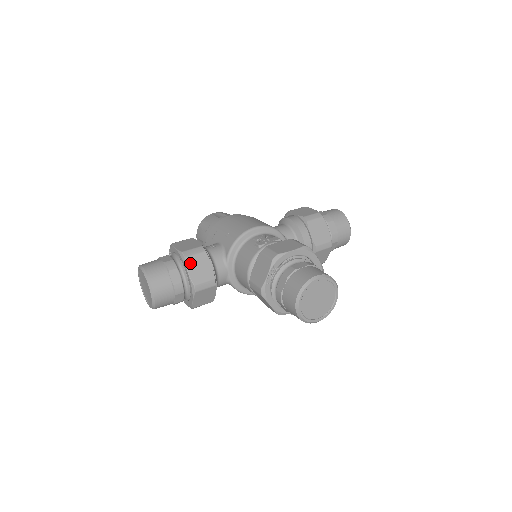
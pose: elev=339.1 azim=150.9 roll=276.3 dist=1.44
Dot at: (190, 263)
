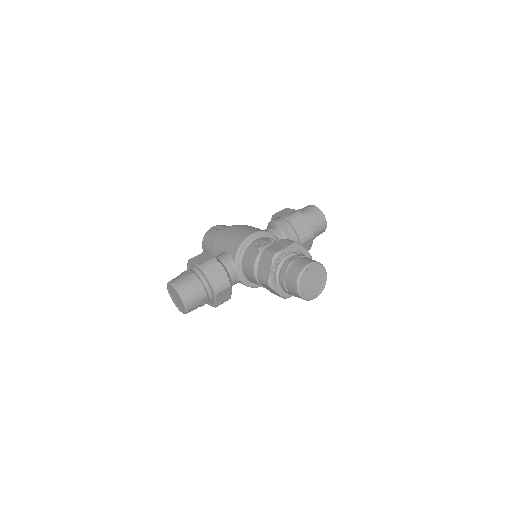
Dot at: (208, 273)
